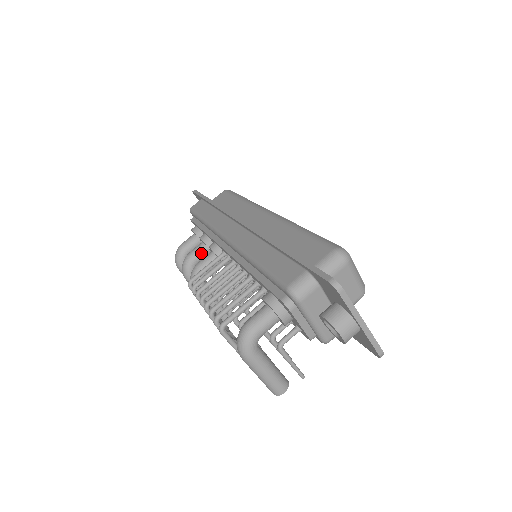
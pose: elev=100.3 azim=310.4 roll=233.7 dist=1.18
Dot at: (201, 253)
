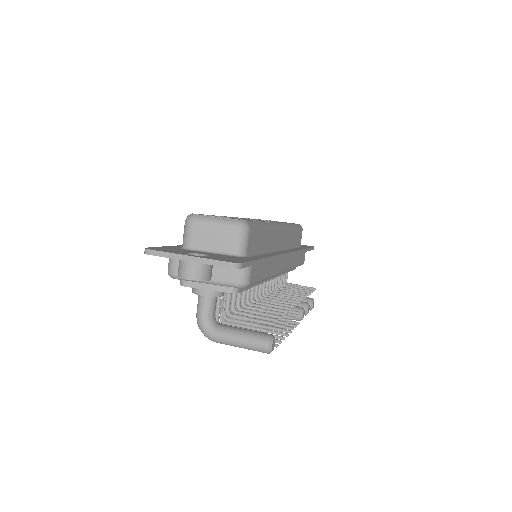
Dot at: occluded
